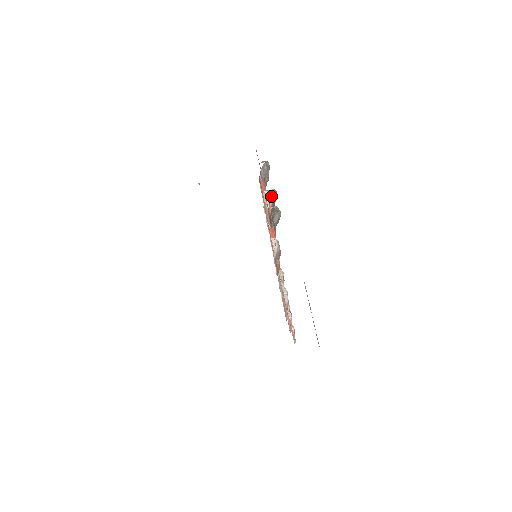
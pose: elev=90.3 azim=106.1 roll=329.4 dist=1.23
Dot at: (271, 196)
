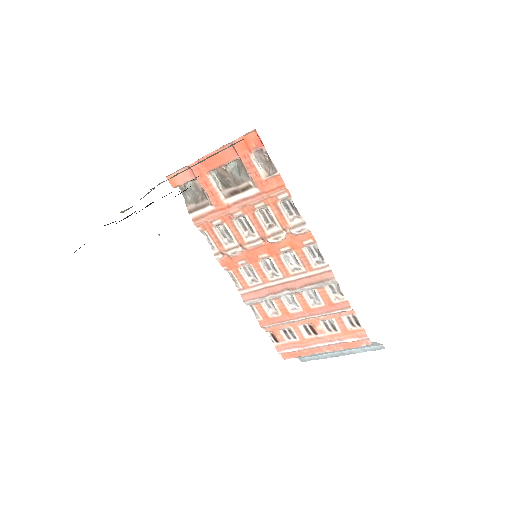
Dot at: (216, 181)
